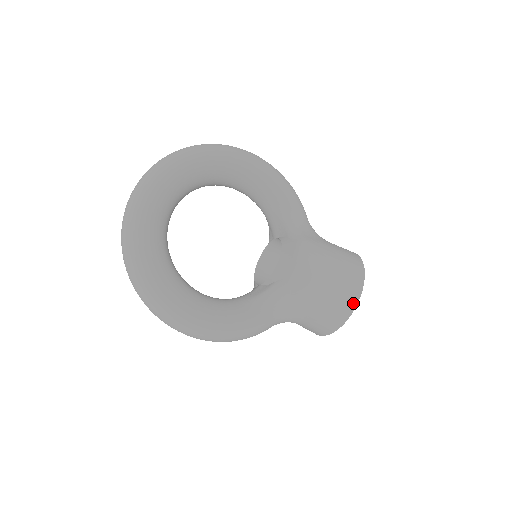
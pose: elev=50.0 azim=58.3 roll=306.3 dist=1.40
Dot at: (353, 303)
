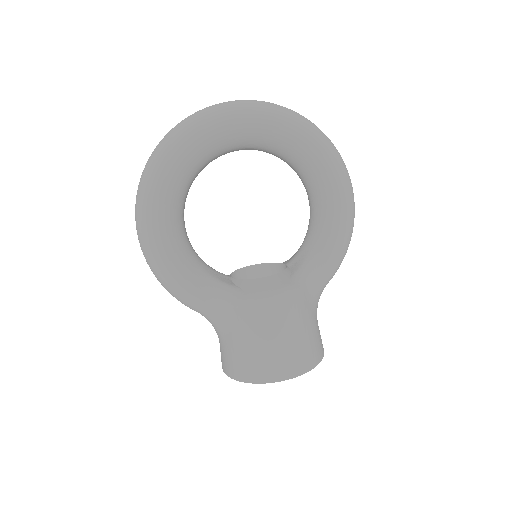
Dot at: (266, 378)
